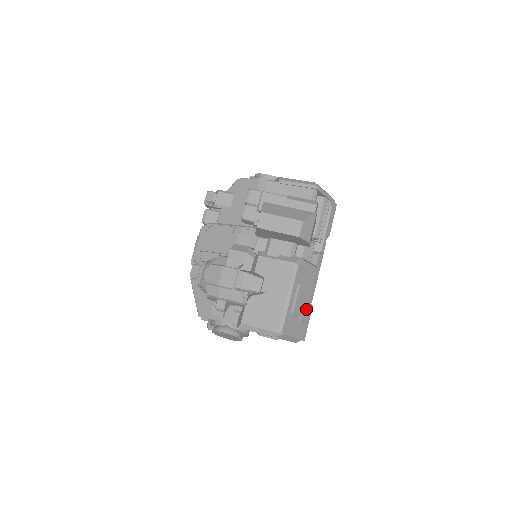
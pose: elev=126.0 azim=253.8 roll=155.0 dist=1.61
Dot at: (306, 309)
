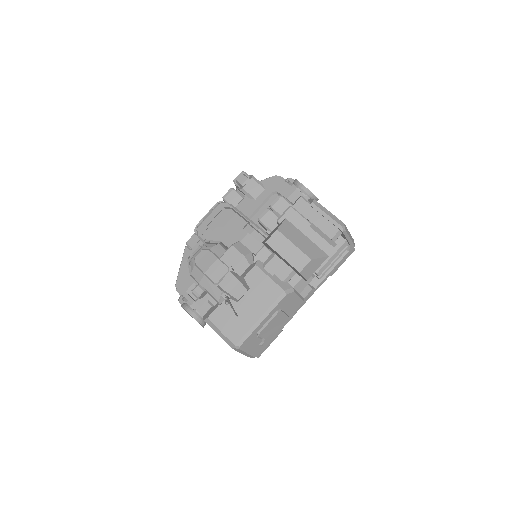
Dot at: (273, 334)
